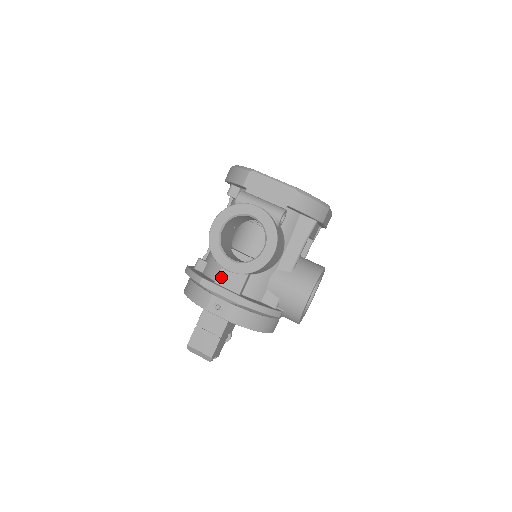
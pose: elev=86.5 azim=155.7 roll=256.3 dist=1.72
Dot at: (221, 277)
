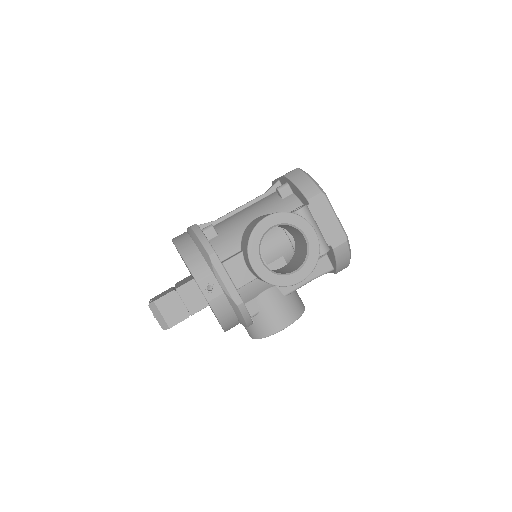
Dot at: (232, 263)
